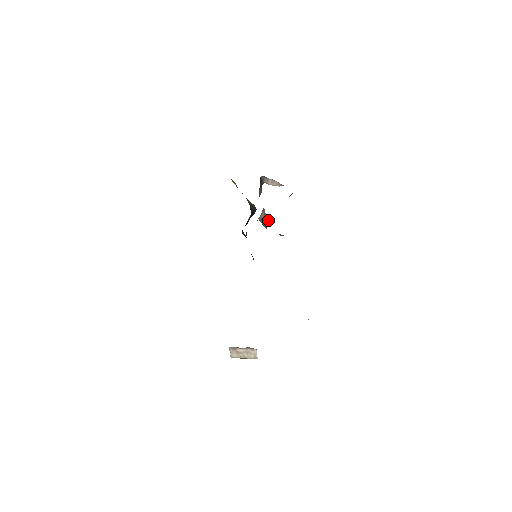
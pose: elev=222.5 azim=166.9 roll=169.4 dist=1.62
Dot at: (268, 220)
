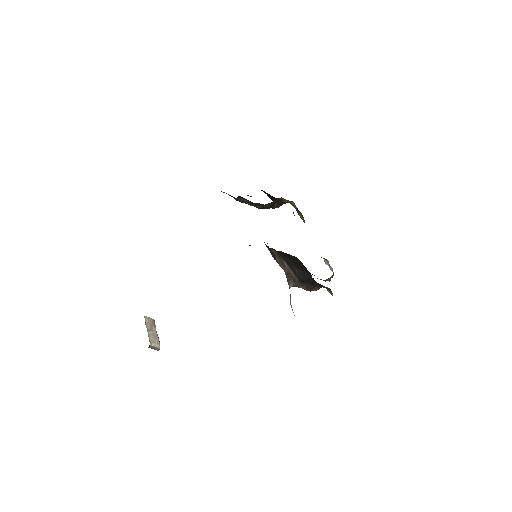
Dot at: occluded
